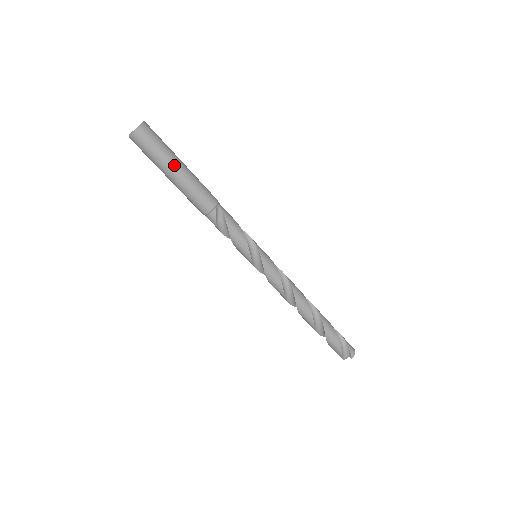
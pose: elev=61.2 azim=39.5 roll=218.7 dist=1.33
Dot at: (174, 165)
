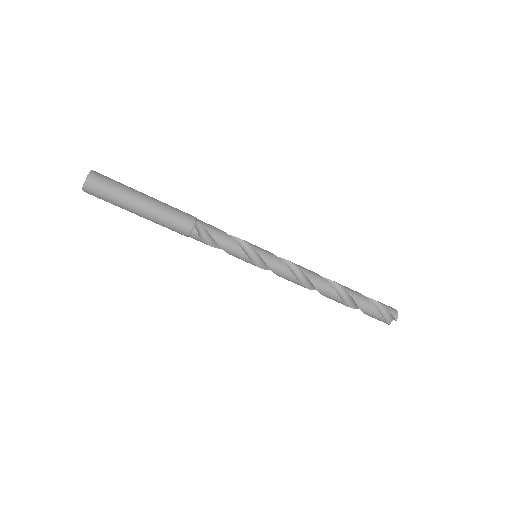
Dot at: (136, 201)
